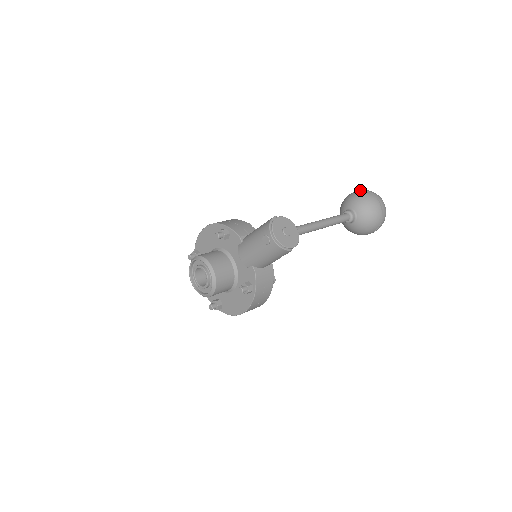
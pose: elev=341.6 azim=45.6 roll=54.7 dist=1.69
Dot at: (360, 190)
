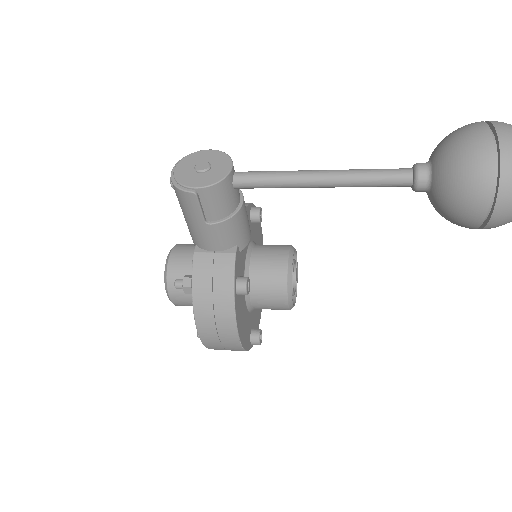
Dot at: occluded
